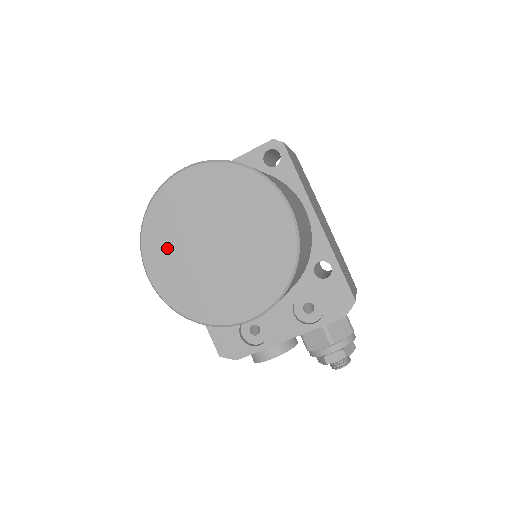
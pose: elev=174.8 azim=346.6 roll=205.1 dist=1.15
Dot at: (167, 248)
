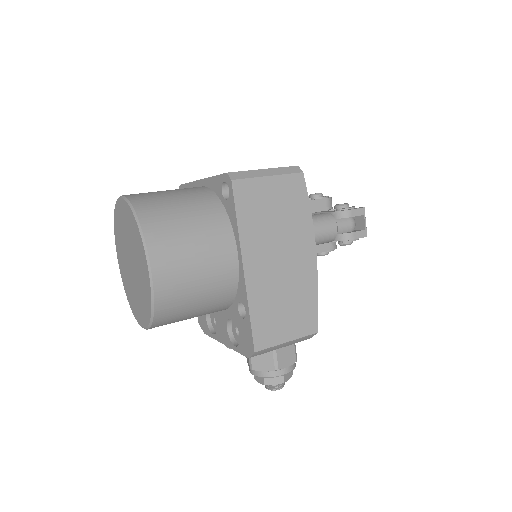
Dot at: (120, 247)
